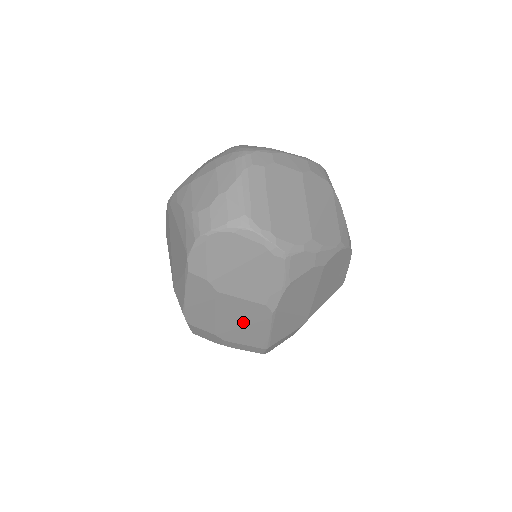
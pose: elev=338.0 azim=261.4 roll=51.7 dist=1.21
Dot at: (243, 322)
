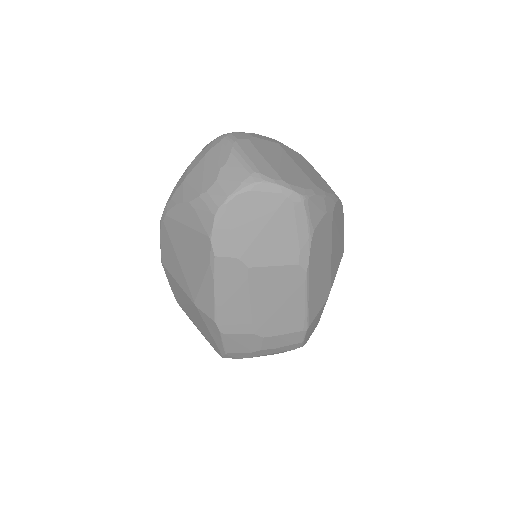
Dot at: (279, 300)
